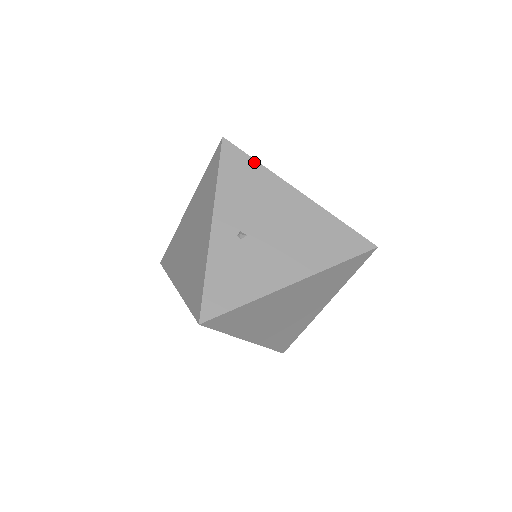
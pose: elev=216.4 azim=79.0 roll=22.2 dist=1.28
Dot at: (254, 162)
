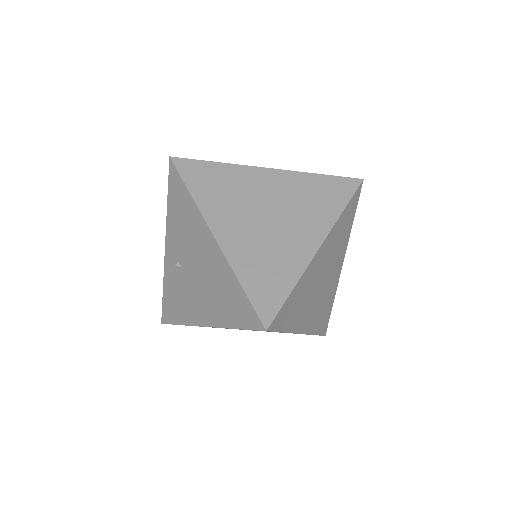
Dot at: (187, 191)
